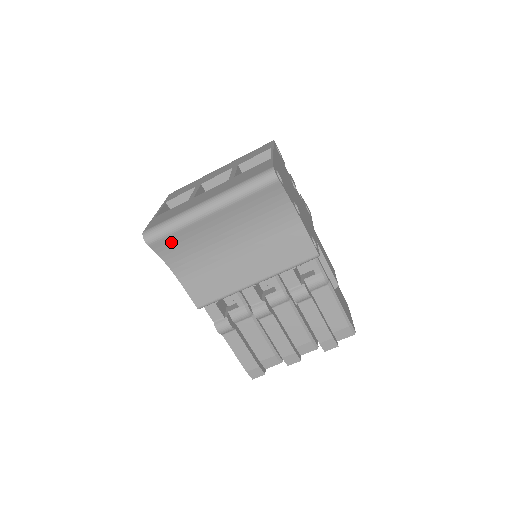
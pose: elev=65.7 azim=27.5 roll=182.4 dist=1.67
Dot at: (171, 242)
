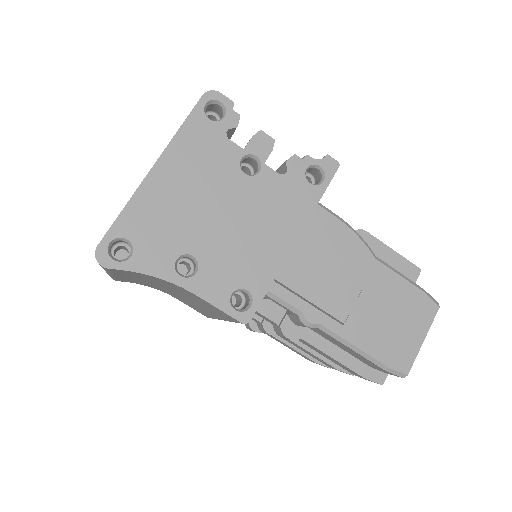
Dot at: occluded
